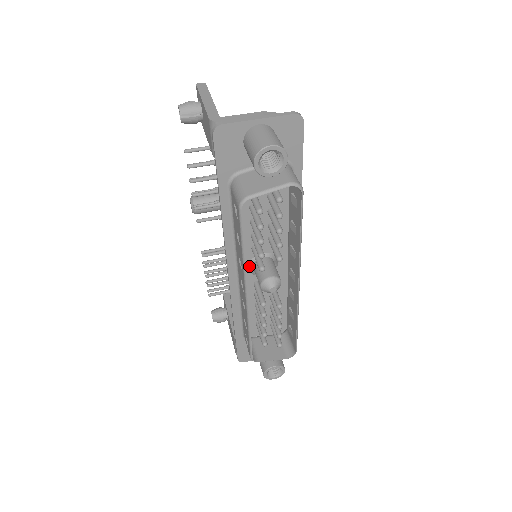
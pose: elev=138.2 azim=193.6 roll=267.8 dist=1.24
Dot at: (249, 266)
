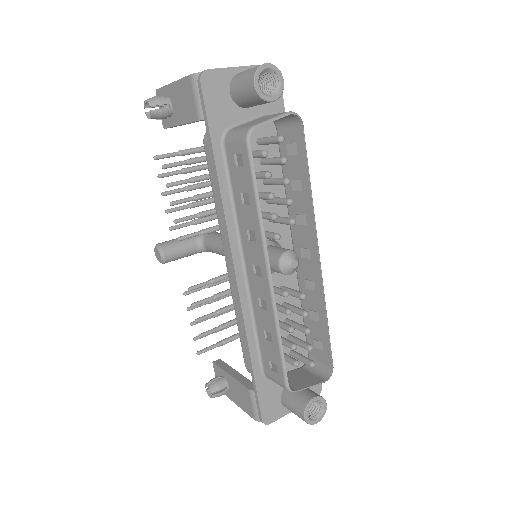
Dot at: occluded
